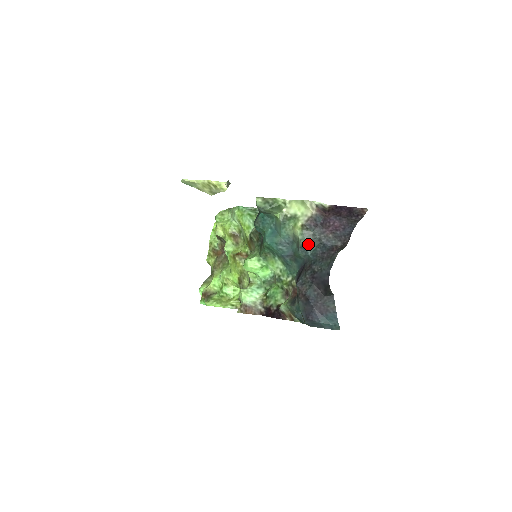
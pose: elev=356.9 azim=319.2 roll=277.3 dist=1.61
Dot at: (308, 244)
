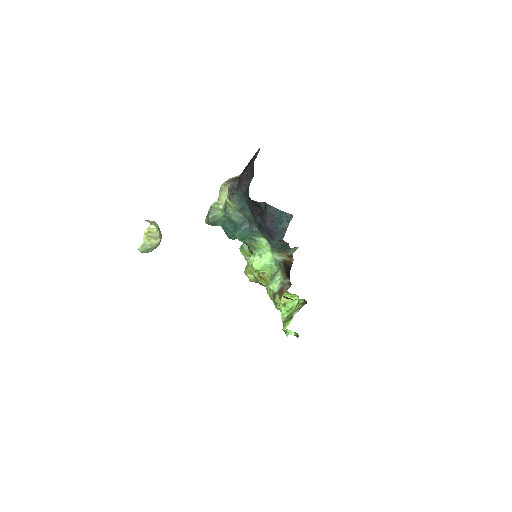
Dot at: (241, 203)
